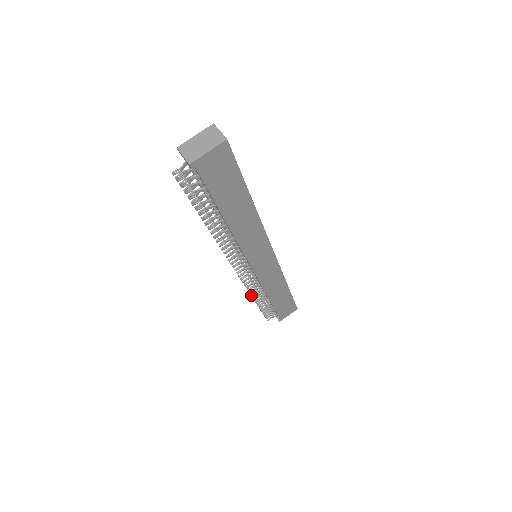
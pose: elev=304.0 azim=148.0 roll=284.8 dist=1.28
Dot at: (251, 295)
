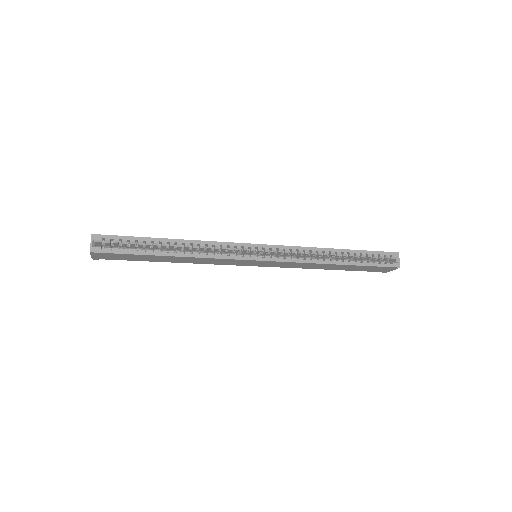
Dot at: occluded
